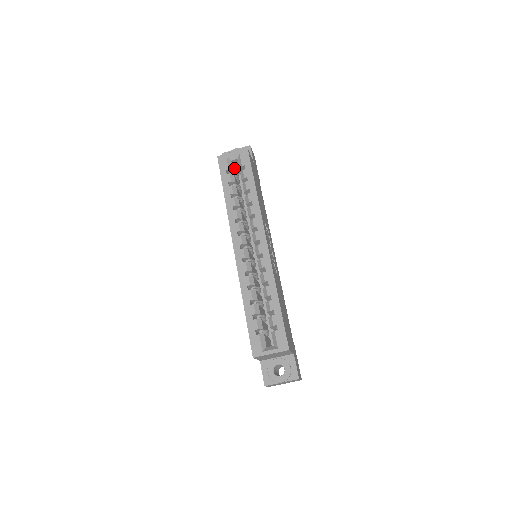
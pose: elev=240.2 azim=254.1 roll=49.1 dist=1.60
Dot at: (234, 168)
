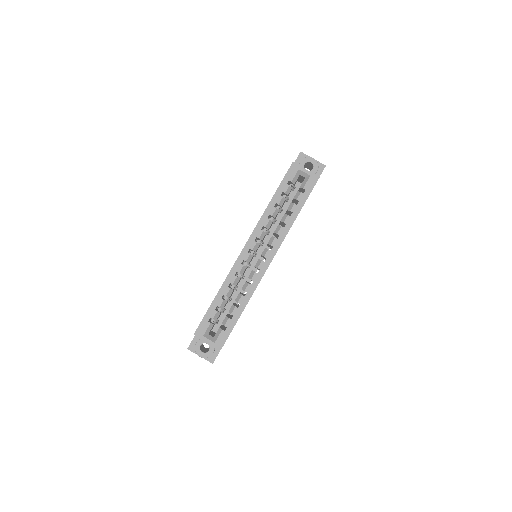
Dot at: (297, 179)
